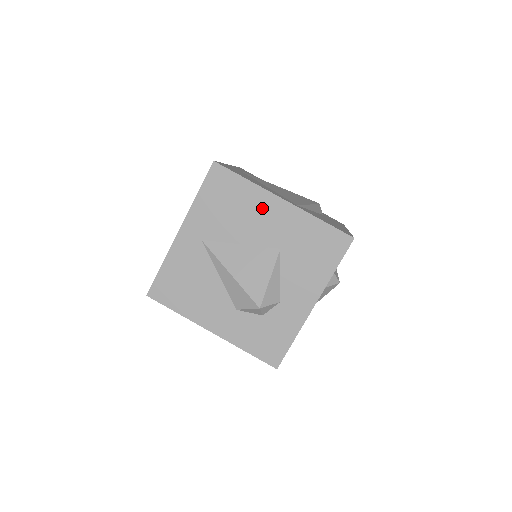
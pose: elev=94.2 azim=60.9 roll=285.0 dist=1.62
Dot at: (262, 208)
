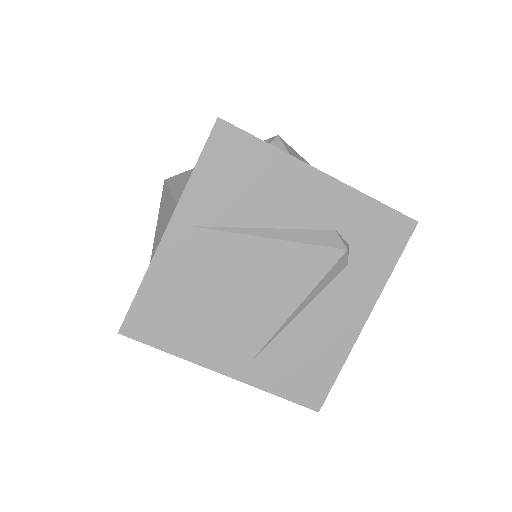
Dot at: occluded
